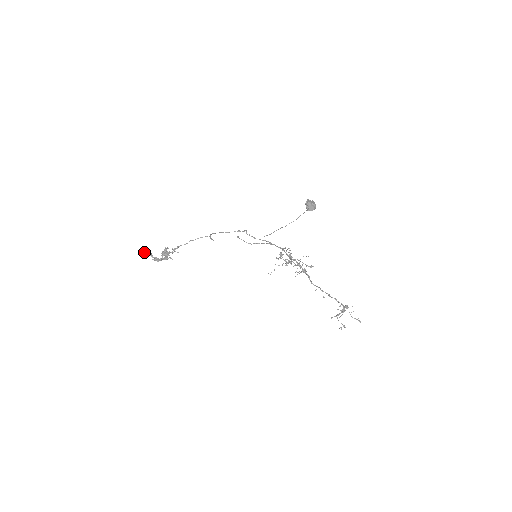
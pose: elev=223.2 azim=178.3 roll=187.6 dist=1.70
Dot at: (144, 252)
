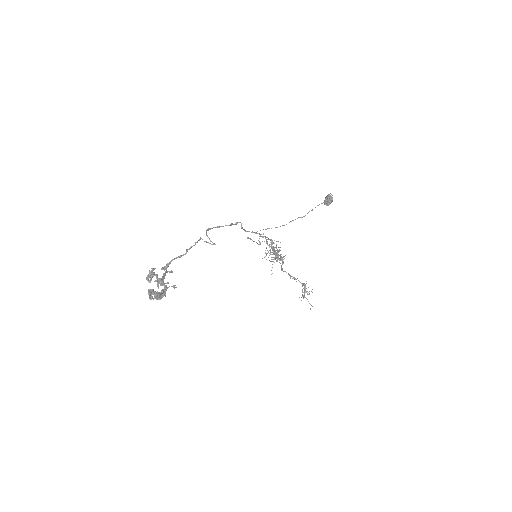
Dot at: (157, 294)
